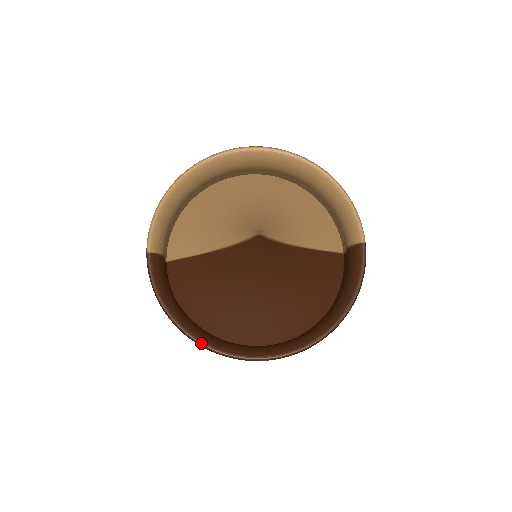
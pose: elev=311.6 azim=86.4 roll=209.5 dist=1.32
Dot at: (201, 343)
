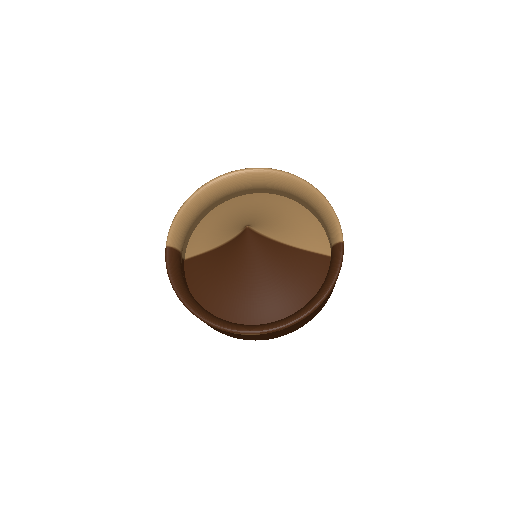
Dot at: (201, 317)
